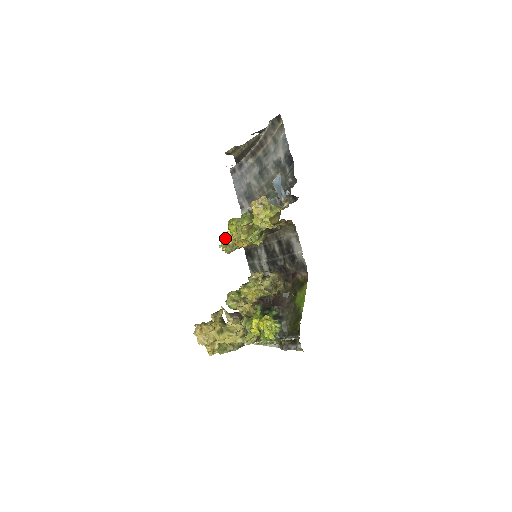
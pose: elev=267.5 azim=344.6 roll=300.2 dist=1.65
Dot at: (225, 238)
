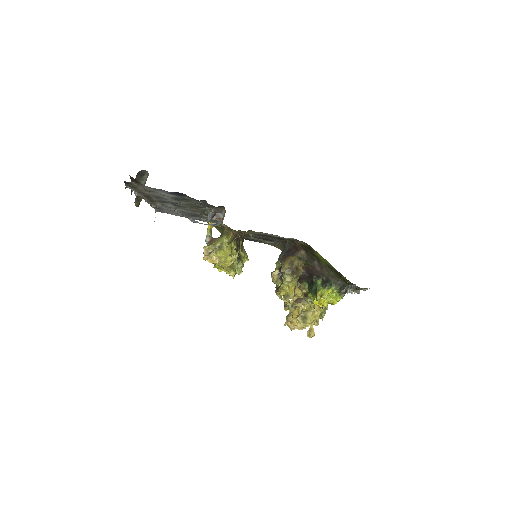
Dot at: occluded
